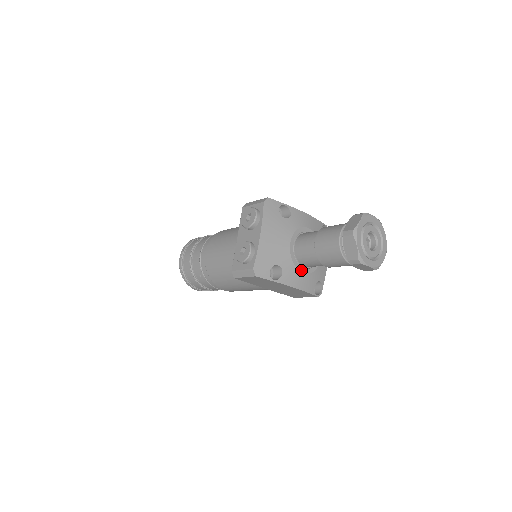
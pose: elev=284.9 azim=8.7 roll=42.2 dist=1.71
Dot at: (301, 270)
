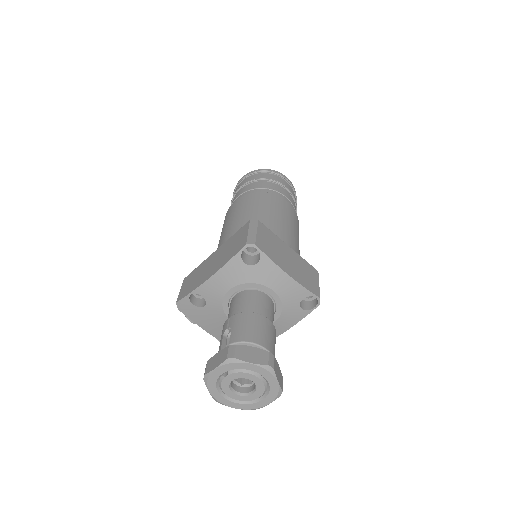
Dot at: occluded
